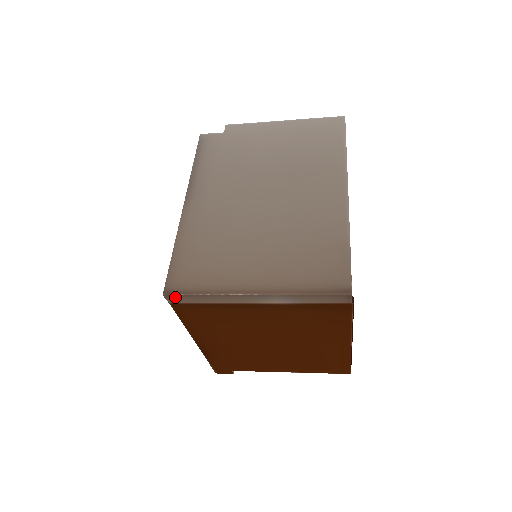
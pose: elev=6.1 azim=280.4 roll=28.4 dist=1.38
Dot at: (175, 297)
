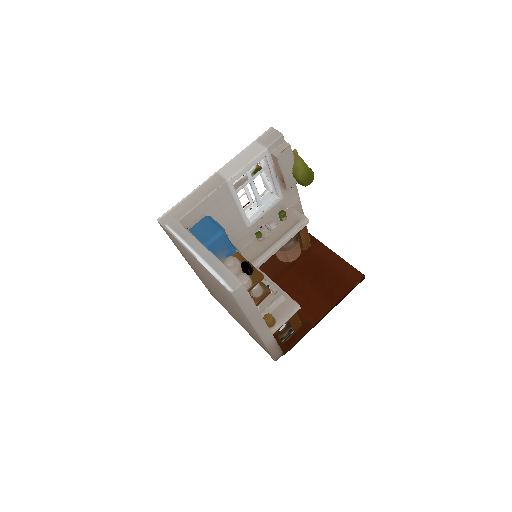
Dot at: occluded
